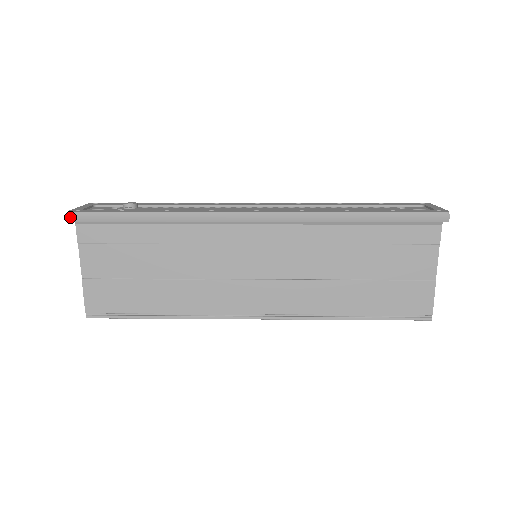
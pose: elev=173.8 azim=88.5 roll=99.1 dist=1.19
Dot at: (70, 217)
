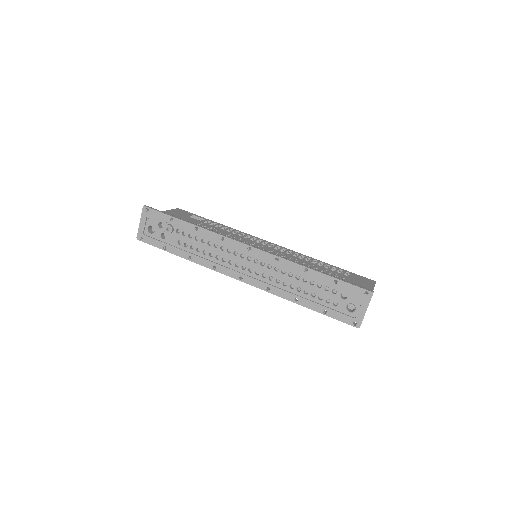
Dot at: (139, 239)
